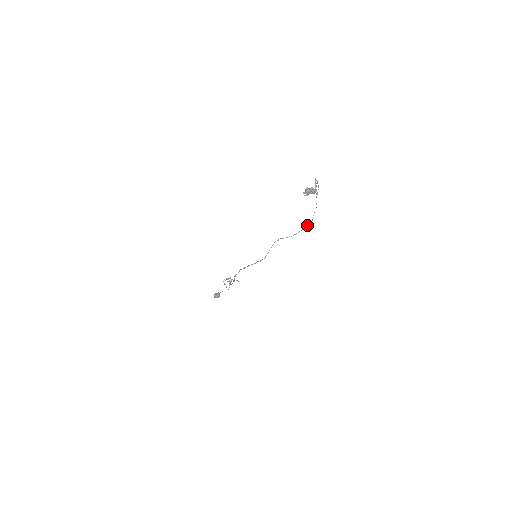
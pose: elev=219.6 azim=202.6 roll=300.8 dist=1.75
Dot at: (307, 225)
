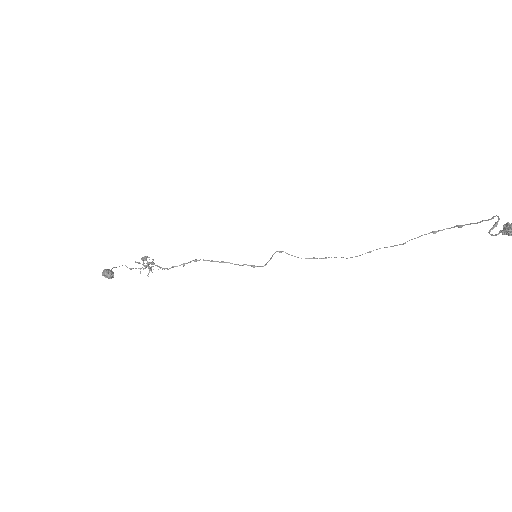
Dot at: (336, 257)
